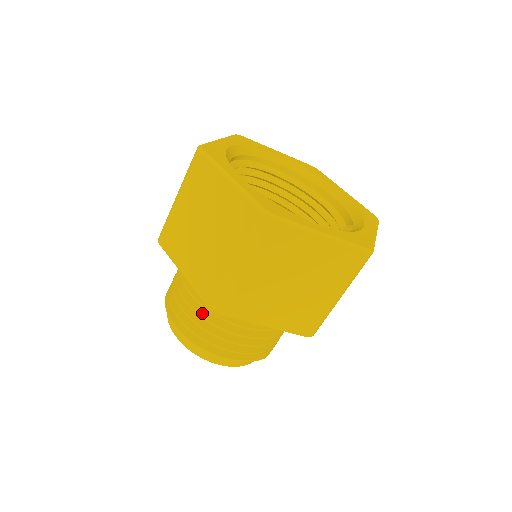
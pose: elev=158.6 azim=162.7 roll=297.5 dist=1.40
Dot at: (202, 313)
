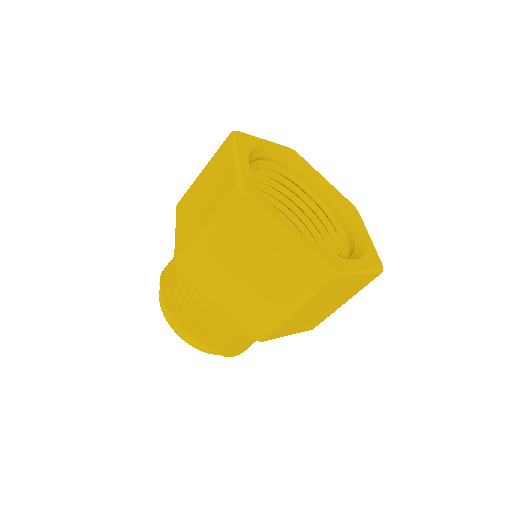
Dot at: (181, 278)
